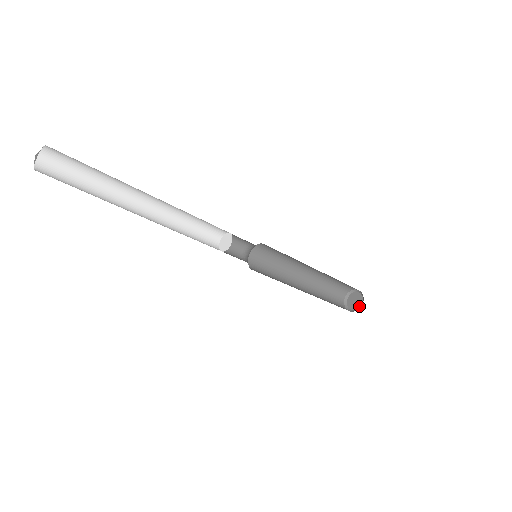
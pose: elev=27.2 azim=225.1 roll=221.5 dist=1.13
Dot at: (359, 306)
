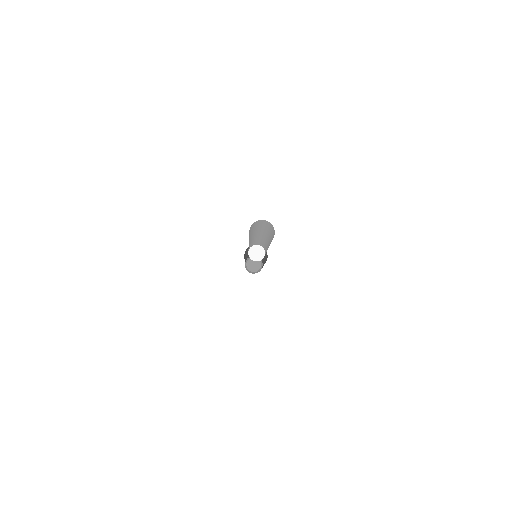
Dot at: (258, 269)
